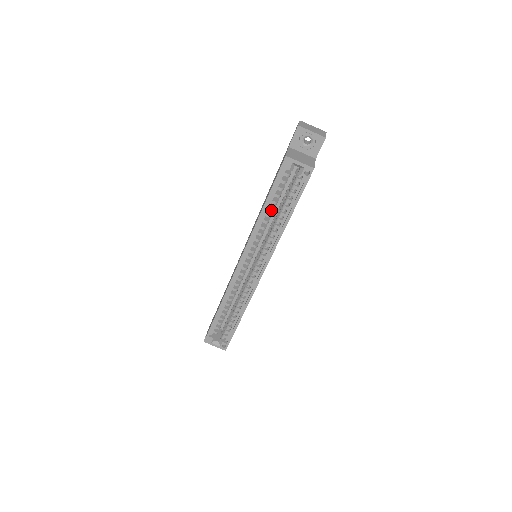
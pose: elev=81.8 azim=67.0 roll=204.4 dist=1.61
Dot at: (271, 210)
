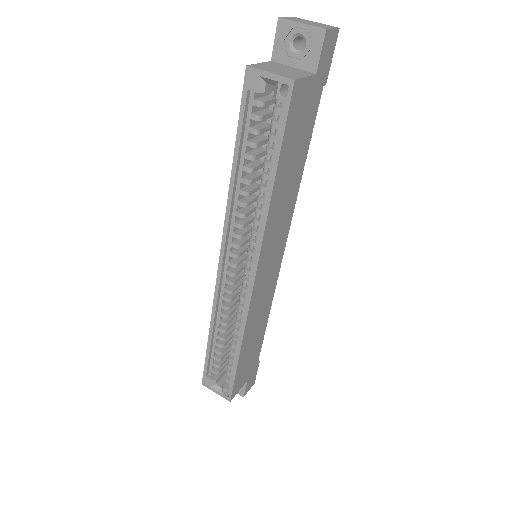
Dot at: (247, 171)
